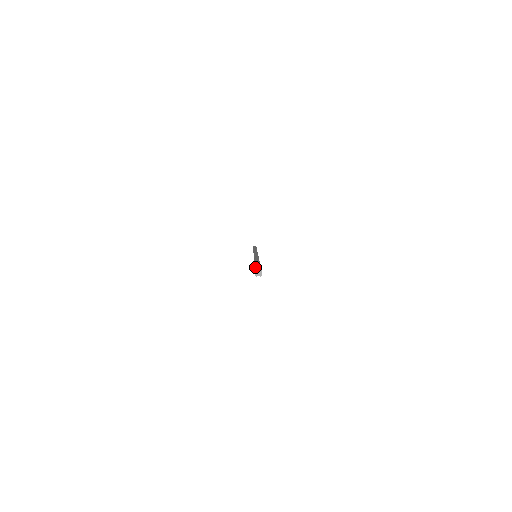
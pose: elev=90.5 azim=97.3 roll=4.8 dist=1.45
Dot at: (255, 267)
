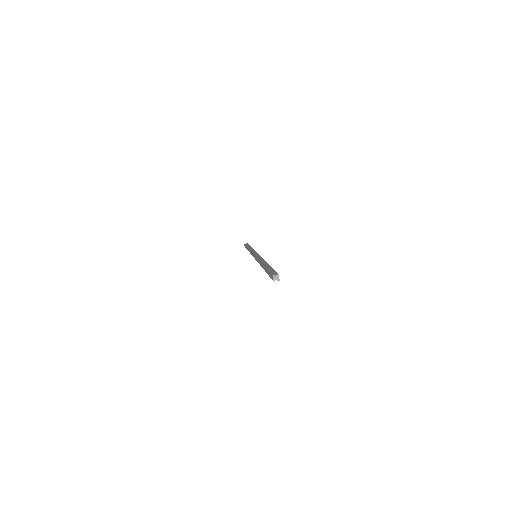
Dot at: (270, 271)
